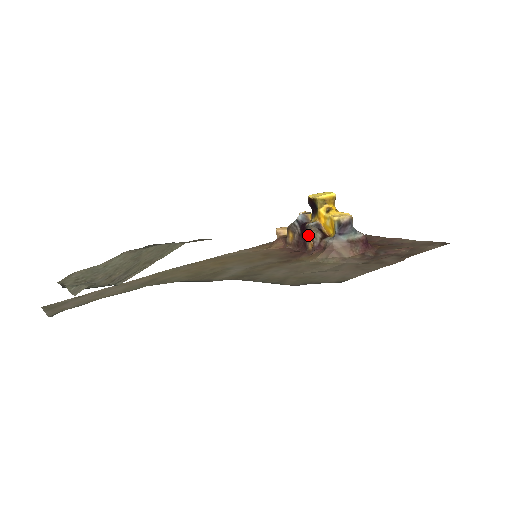
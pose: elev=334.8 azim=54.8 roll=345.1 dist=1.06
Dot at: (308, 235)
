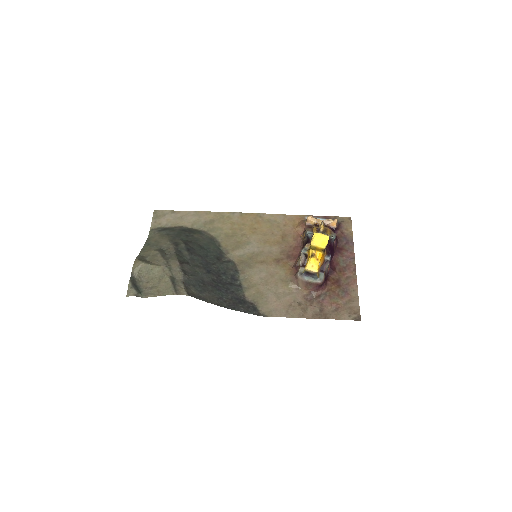
Dot at: occluded
